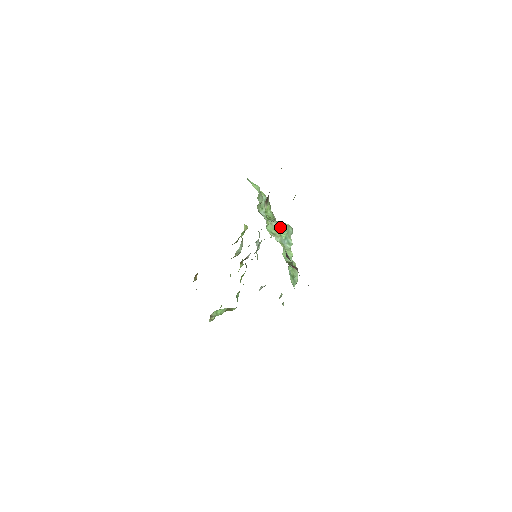
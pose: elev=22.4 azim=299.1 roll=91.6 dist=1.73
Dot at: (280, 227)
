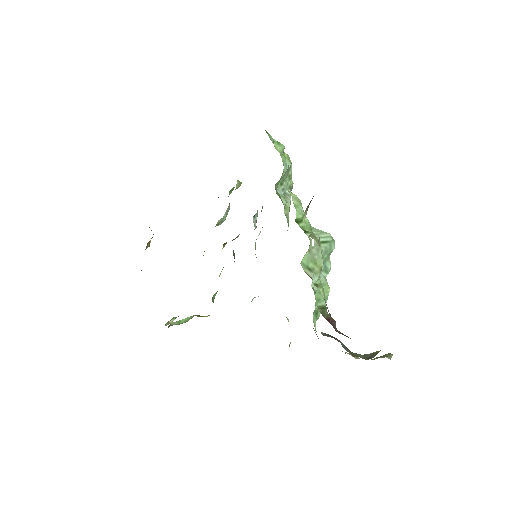
Dot at: (320, 248)
